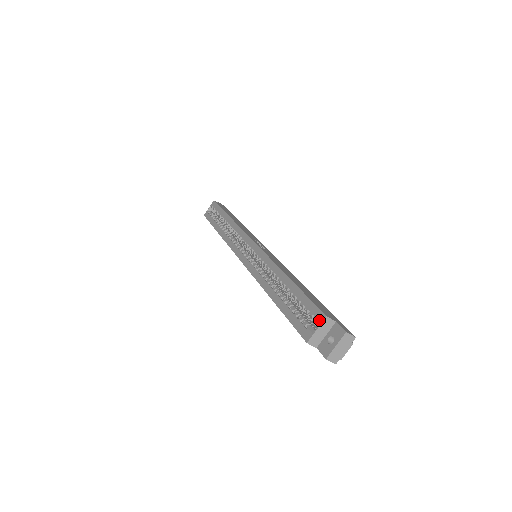
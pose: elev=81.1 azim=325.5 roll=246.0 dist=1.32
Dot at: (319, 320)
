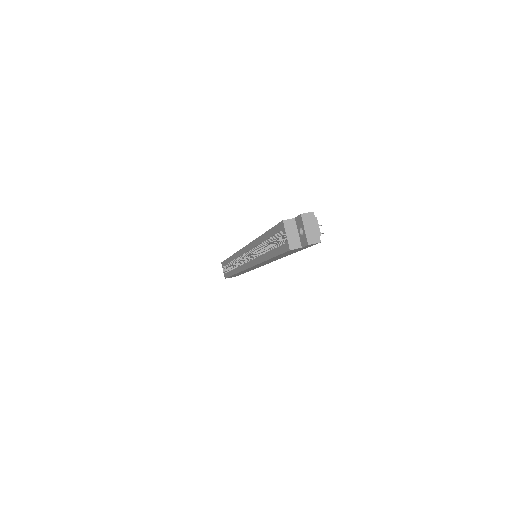
Dot at: (283, 228)
